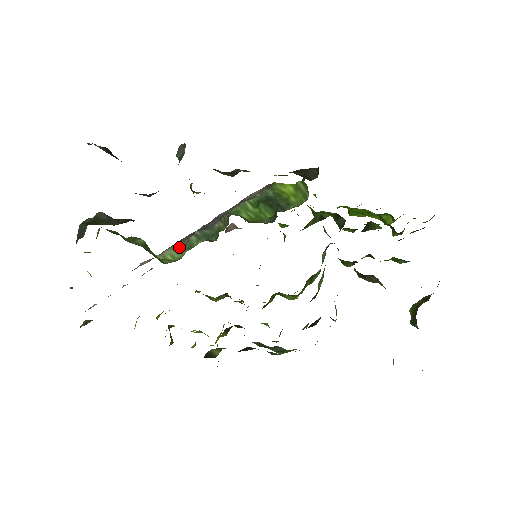
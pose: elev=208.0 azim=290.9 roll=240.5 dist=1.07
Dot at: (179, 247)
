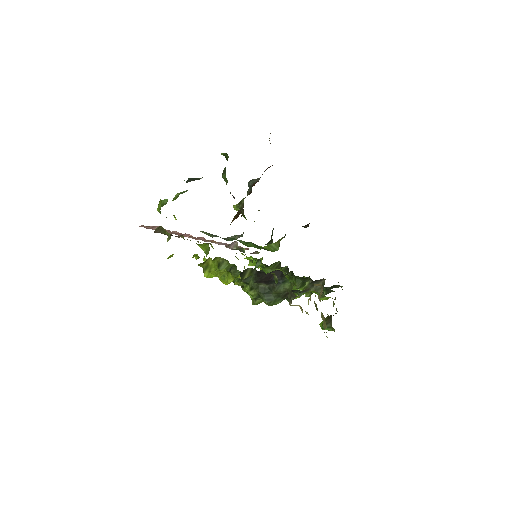
Dot at: (209, 233)
